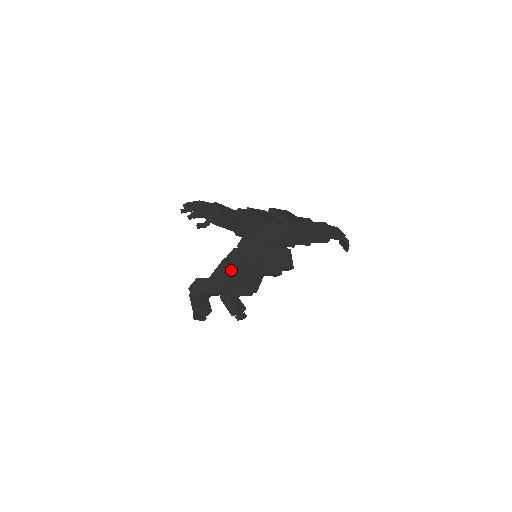
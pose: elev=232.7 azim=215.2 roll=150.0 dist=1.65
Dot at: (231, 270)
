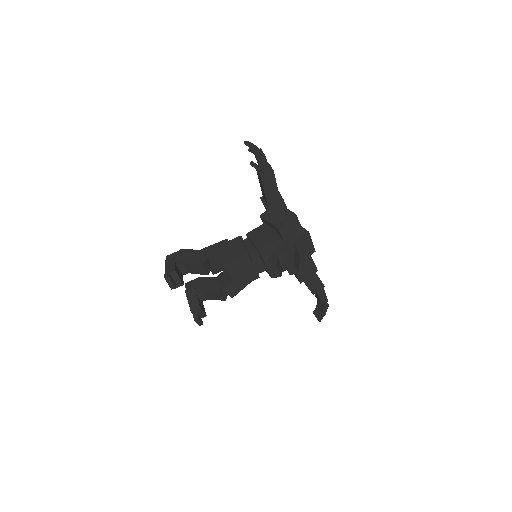
Dot at: (232, 249)
